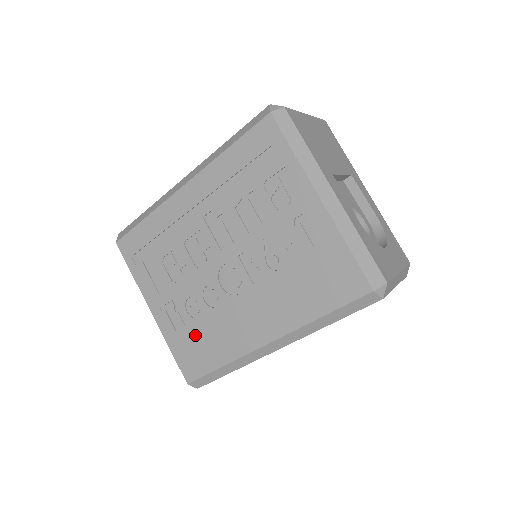
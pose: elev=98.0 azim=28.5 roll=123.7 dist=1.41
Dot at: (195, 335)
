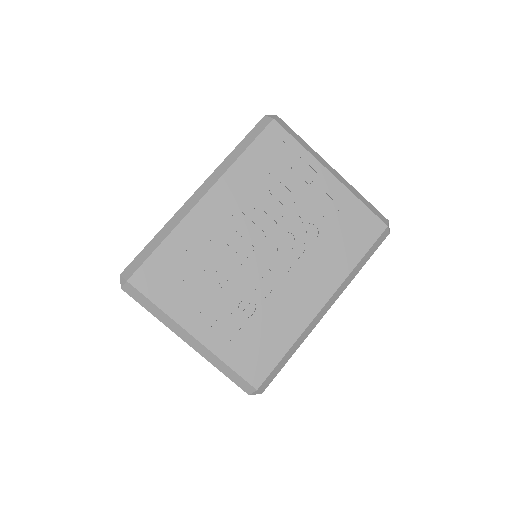
Dot at: (253, 334)
